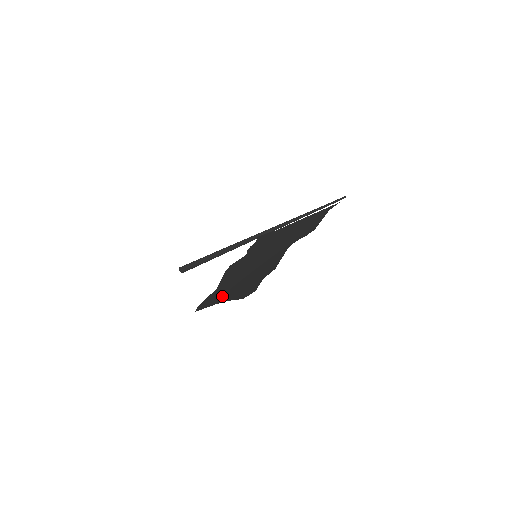
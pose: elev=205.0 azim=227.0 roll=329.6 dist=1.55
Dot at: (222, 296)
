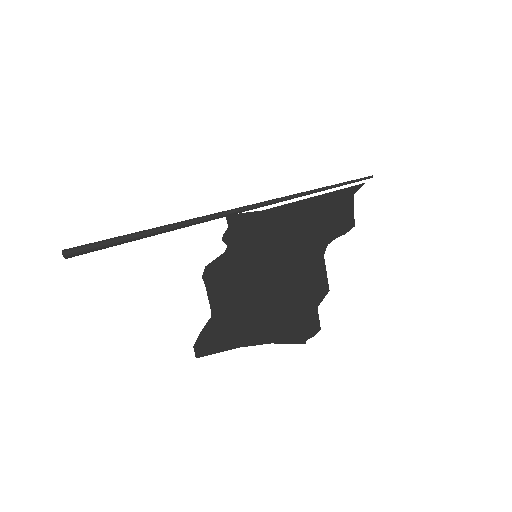
Dot at: (243, 331)
